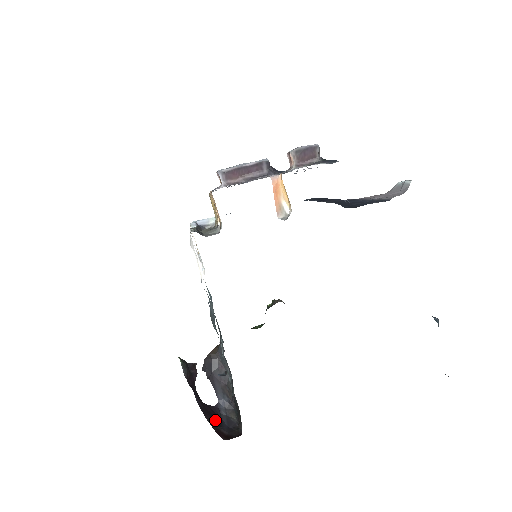
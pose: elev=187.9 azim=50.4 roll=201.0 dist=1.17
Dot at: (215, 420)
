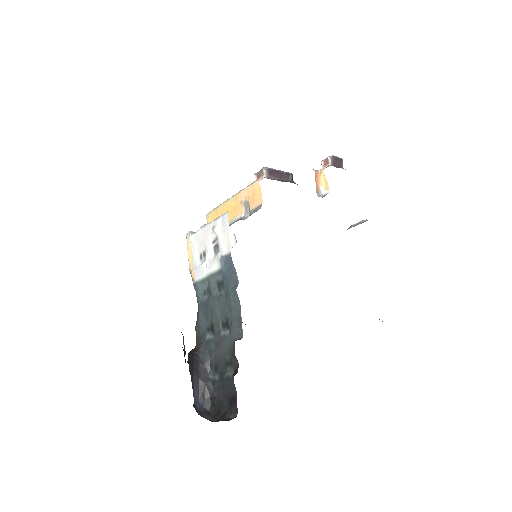
Dot at: occluded
